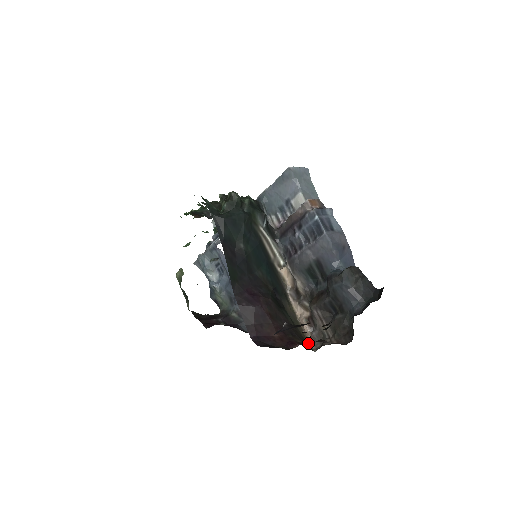
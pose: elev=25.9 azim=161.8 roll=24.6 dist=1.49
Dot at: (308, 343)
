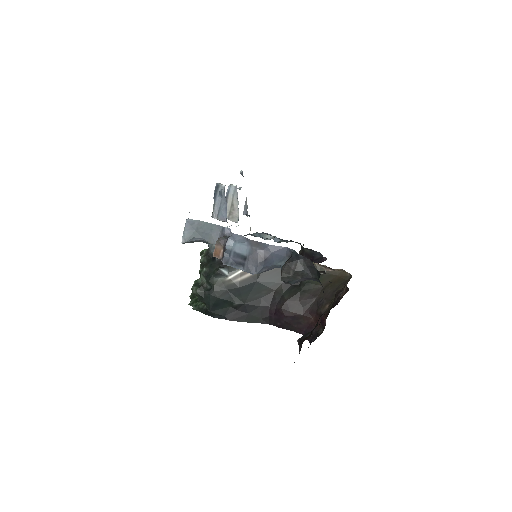
Dot at: (342, 275)
